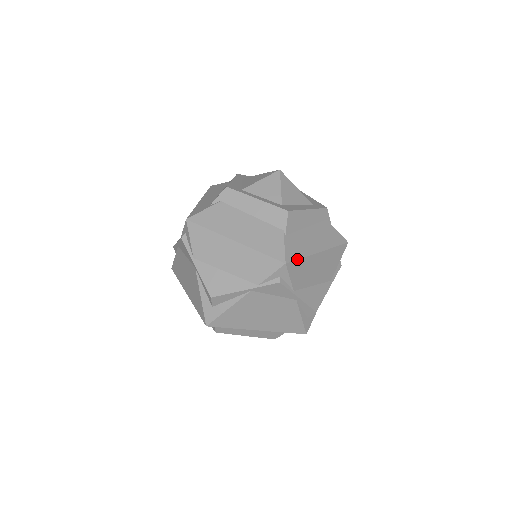
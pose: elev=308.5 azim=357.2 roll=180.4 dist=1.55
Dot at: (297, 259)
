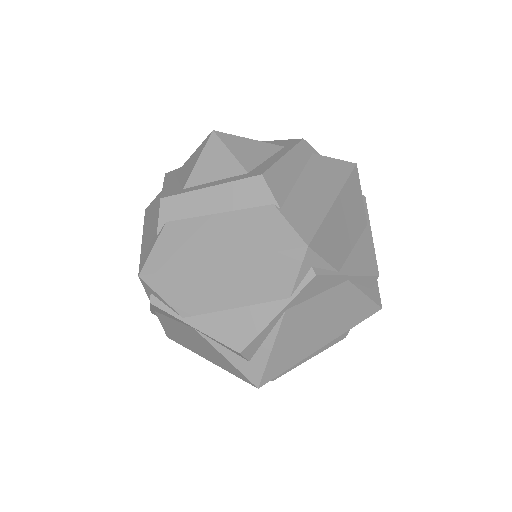
Dot at: (317, 229)
